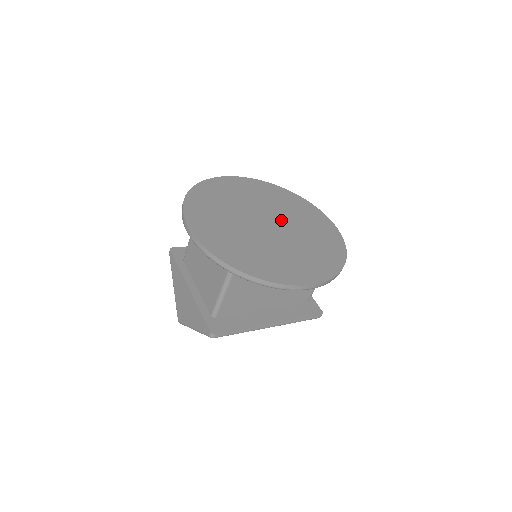
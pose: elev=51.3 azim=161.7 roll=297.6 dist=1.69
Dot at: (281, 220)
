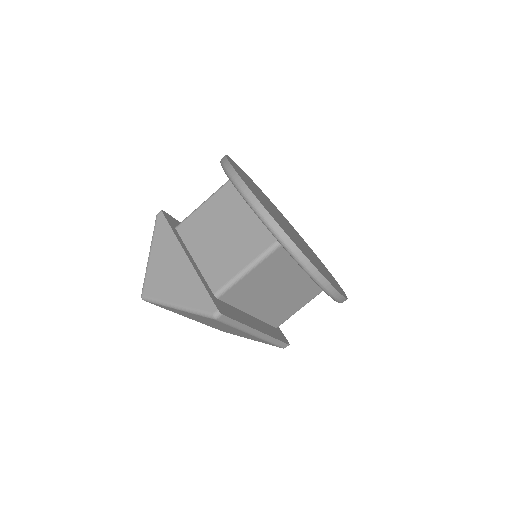
Dot at: occluded
